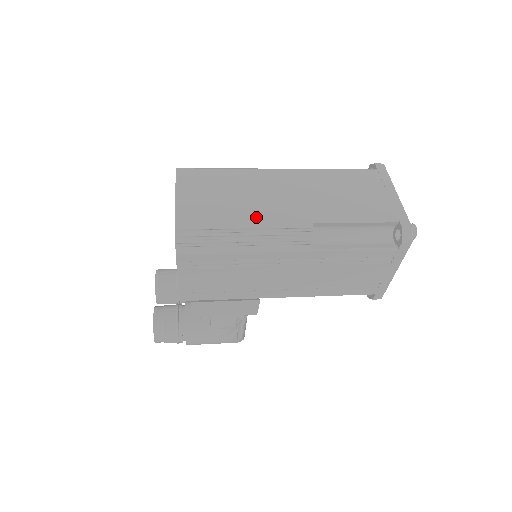
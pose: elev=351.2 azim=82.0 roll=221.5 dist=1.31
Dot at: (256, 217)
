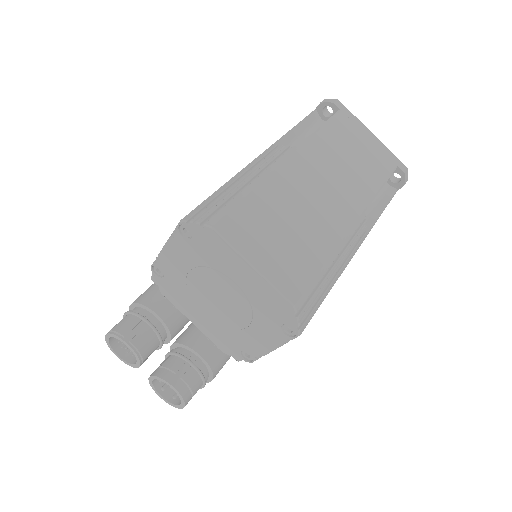
Dot at: (334, 239)
